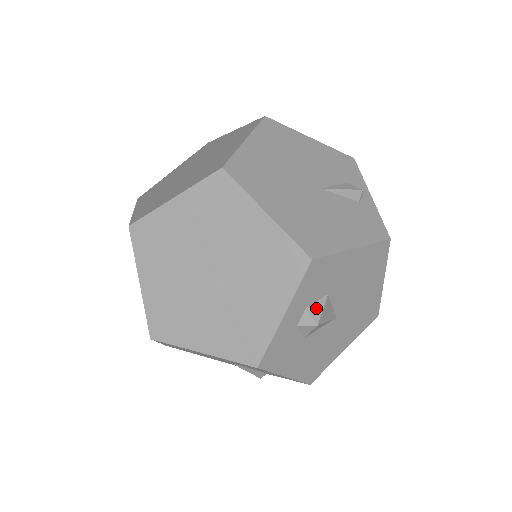
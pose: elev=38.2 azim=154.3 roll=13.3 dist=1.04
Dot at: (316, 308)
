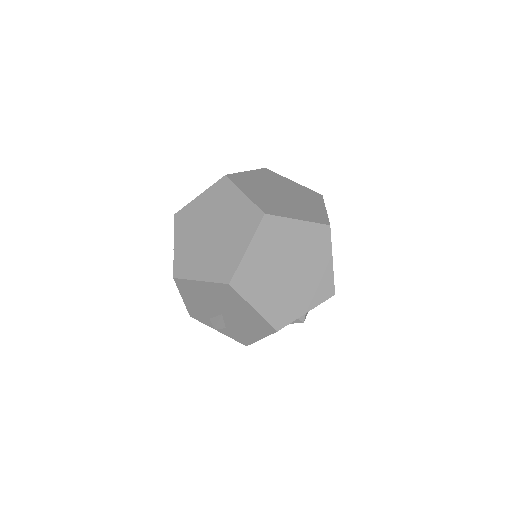
Dot at: occluded
